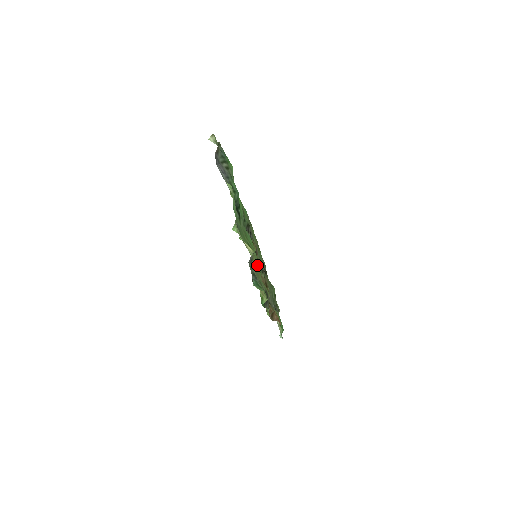
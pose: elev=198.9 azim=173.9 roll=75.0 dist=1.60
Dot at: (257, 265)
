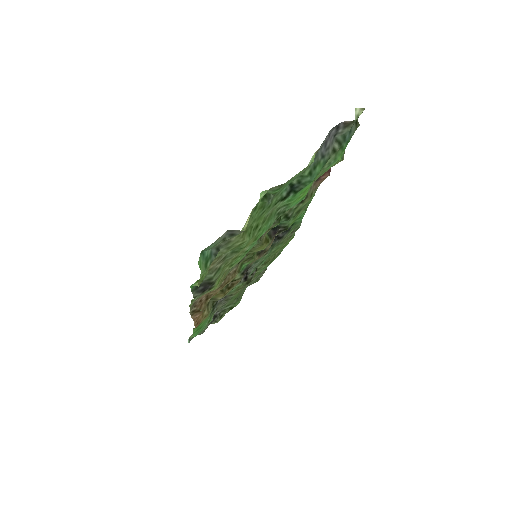
Dot at: (239, 254)
